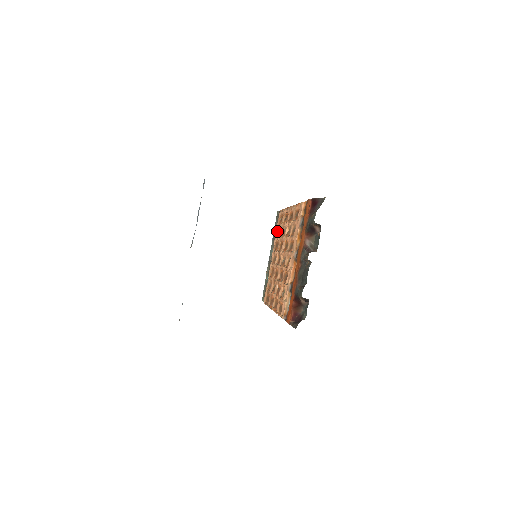
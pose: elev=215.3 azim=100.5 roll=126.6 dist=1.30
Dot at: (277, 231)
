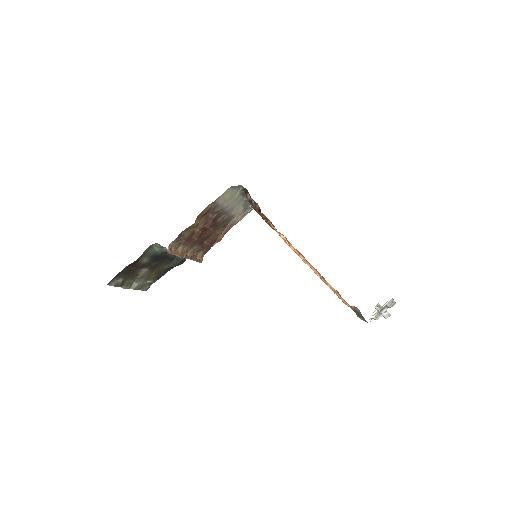
Dot at: occluded
